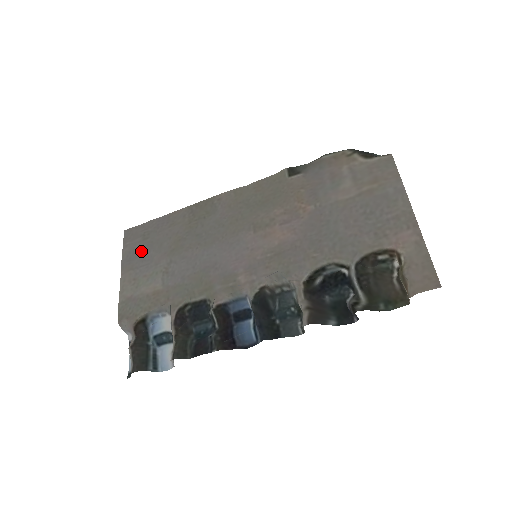
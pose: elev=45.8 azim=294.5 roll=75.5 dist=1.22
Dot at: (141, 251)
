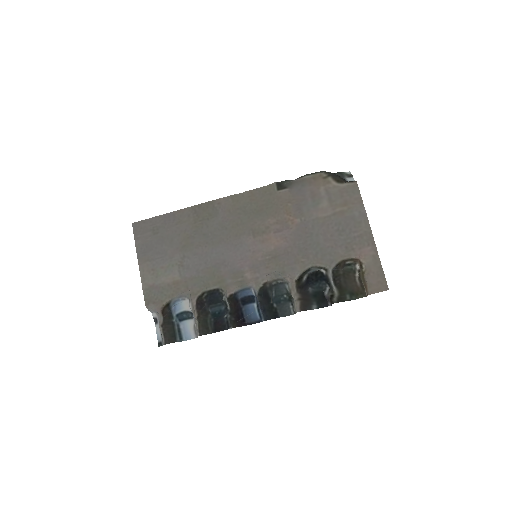
Dot at: (154, 245)
